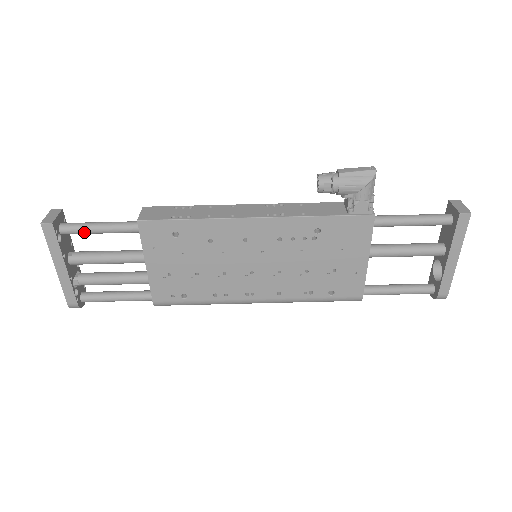
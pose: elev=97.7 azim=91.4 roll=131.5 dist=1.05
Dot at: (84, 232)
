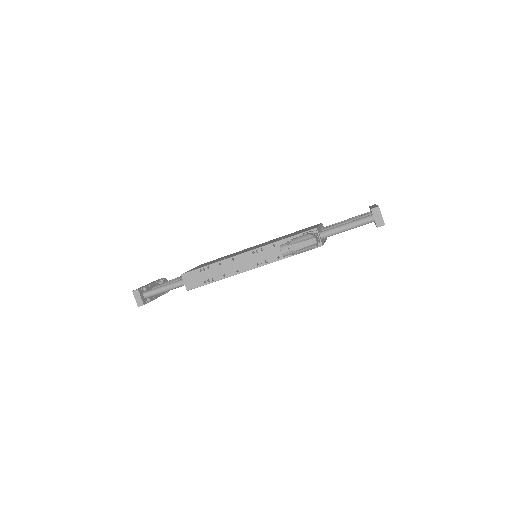
Dot at: occluded
